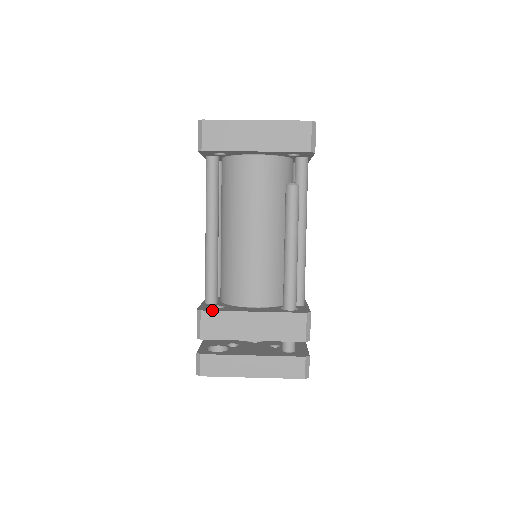
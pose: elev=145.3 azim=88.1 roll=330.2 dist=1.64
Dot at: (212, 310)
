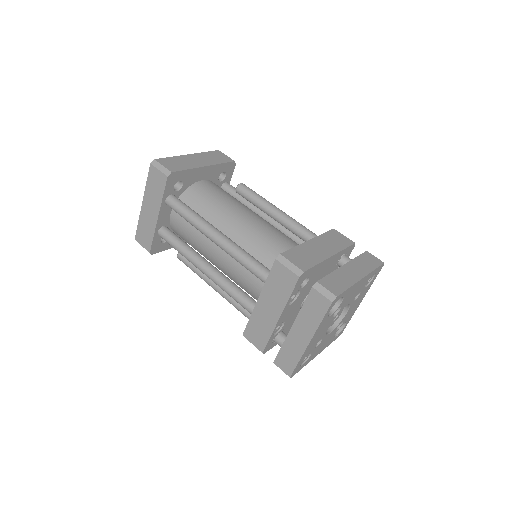
Dot at: (286, 251)
